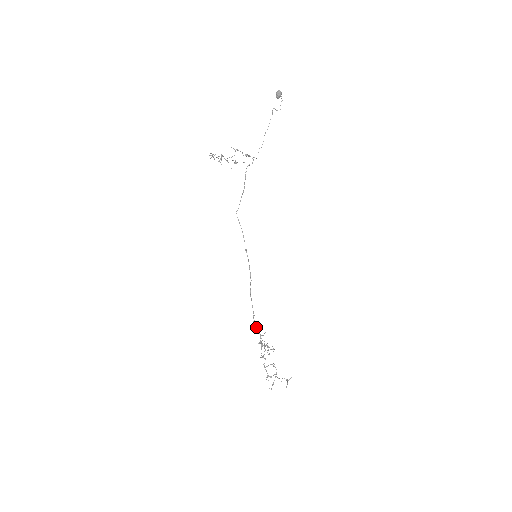
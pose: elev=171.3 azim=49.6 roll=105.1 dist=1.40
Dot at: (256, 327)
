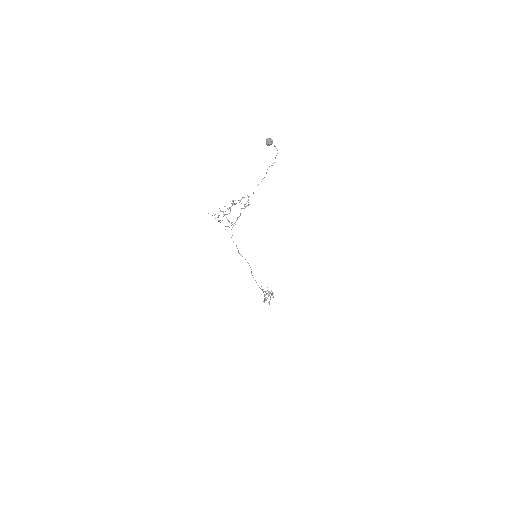
Dot at: occluded
